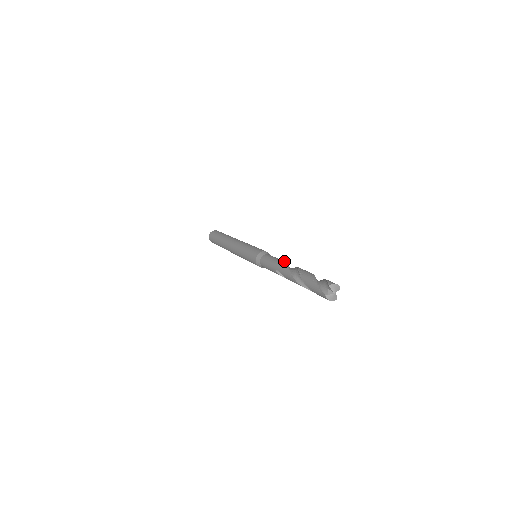
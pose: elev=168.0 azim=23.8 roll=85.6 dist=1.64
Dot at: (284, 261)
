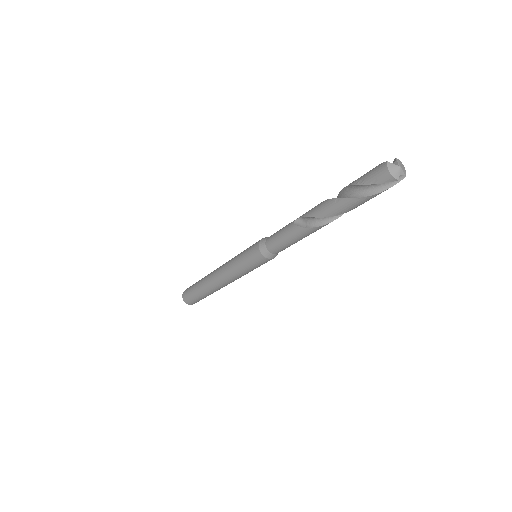
Dot at: occluded
